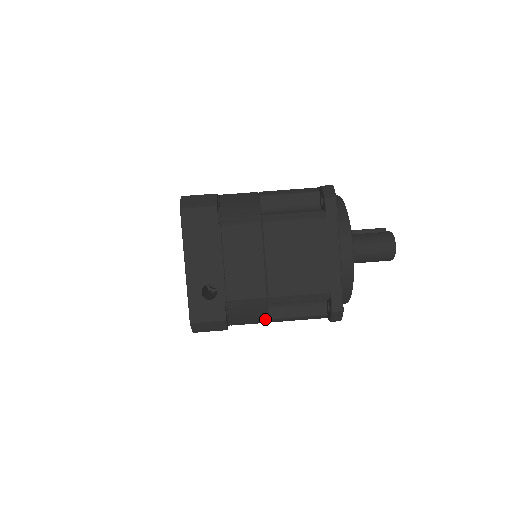
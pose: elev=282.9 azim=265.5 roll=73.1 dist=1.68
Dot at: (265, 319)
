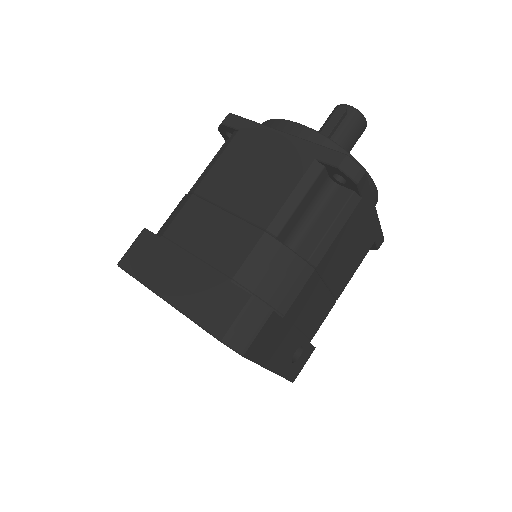
Dot at: occluded
